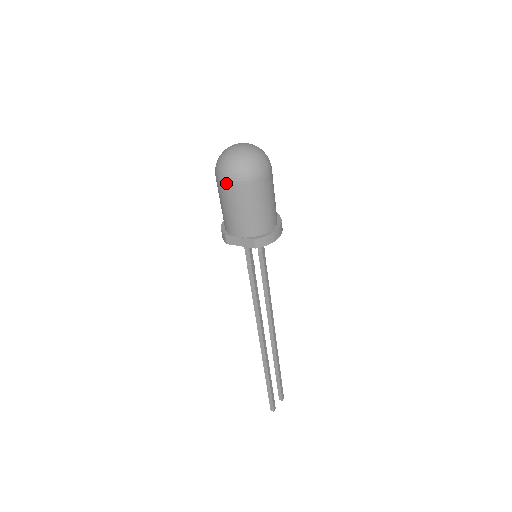
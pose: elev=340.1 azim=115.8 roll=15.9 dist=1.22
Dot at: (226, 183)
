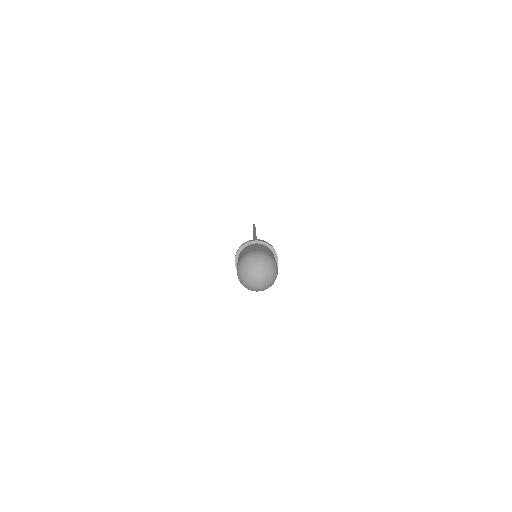
Dot at: occluded
